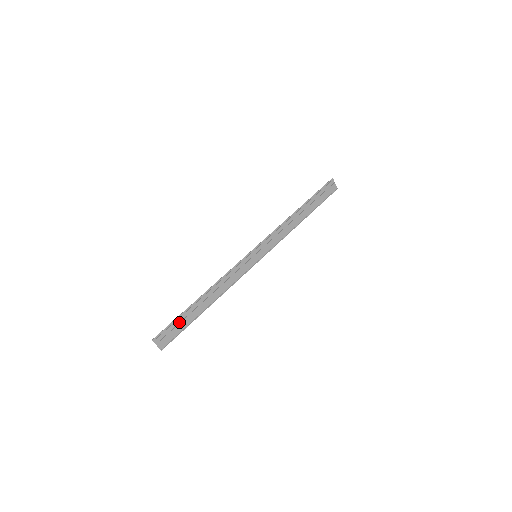
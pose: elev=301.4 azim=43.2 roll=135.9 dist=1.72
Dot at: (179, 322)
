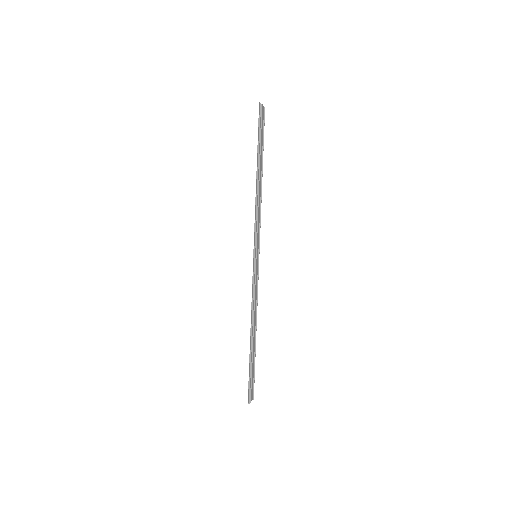
Dot at: (251, 371)
